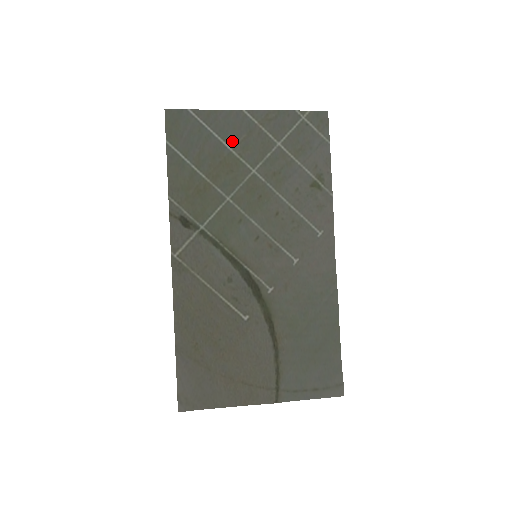
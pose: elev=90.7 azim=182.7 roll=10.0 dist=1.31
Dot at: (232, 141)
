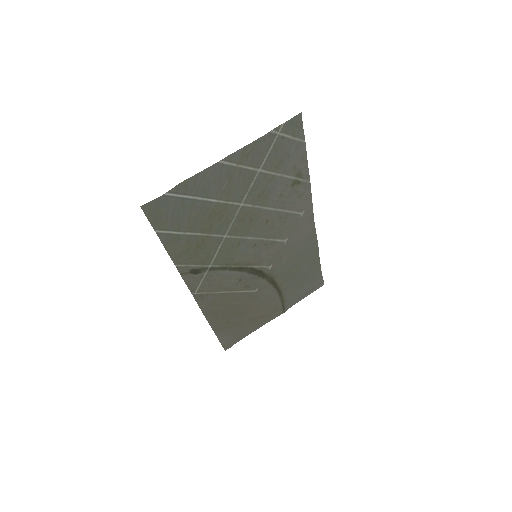
Dot at: (216, 194)
